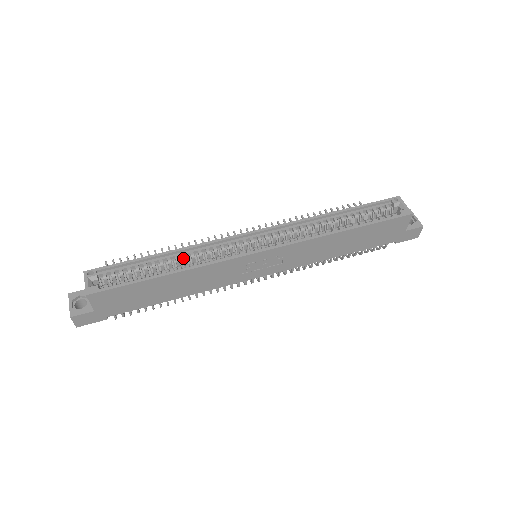
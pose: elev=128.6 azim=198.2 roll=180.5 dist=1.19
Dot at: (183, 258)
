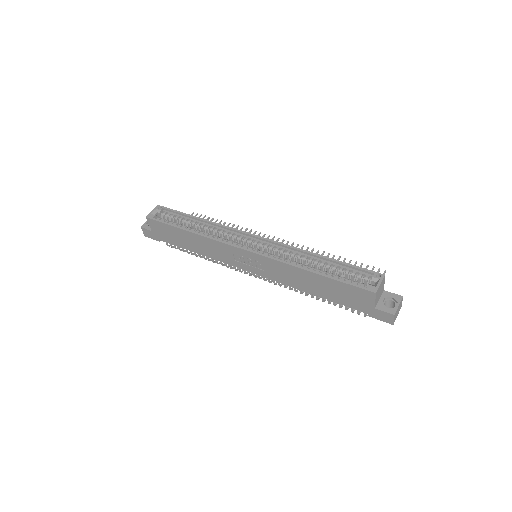
Dot at: (207, 228)
